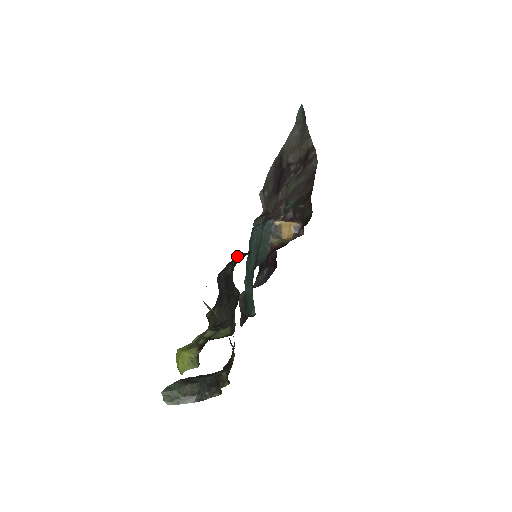
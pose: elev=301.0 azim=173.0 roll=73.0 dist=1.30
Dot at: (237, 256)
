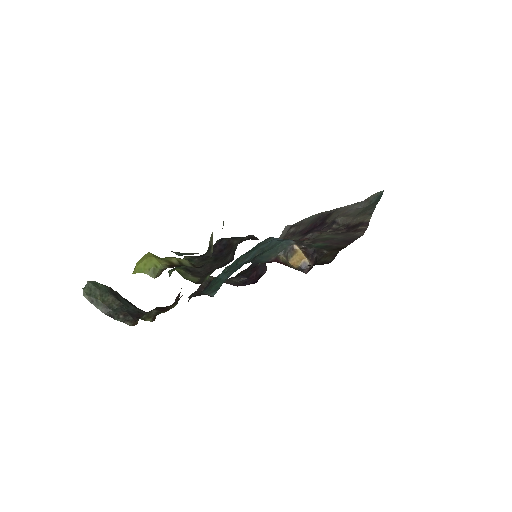
Dot at: (252, 236)
